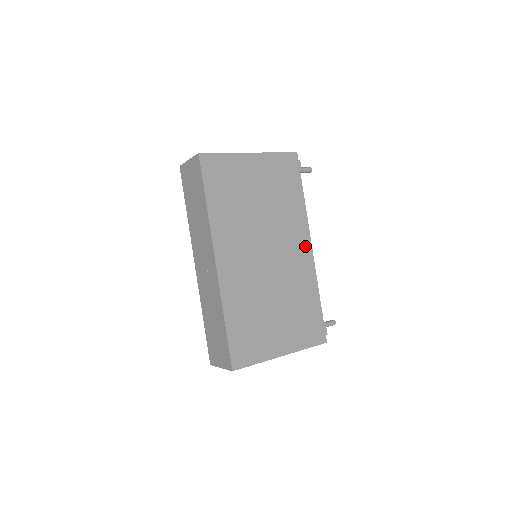
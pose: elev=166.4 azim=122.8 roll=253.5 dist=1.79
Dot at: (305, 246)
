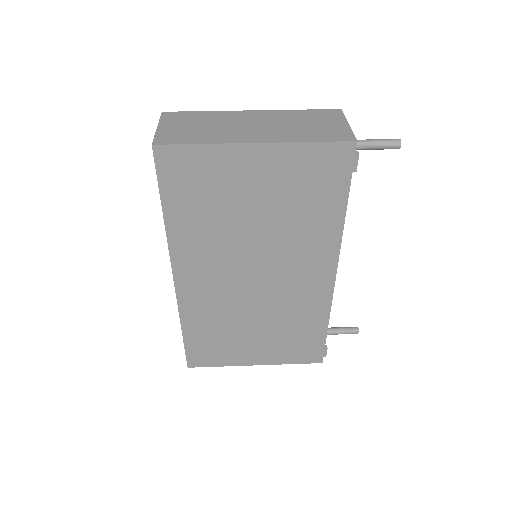
Dot at: (324, 273)
